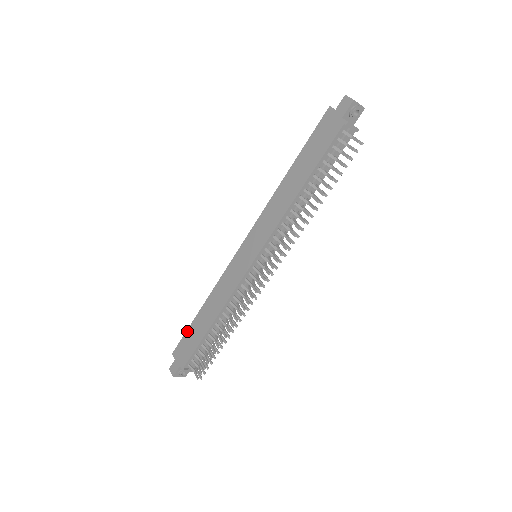
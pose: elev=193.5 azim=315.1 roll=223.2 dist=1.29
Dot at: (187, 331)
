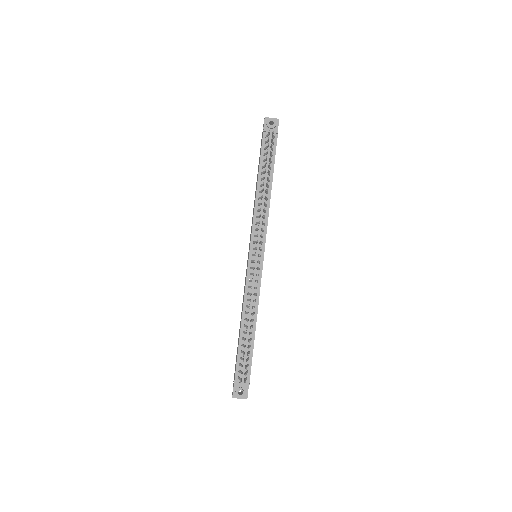
Dot at: occluded
